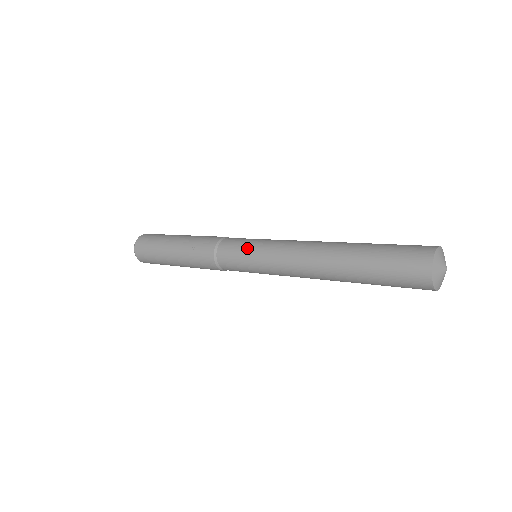
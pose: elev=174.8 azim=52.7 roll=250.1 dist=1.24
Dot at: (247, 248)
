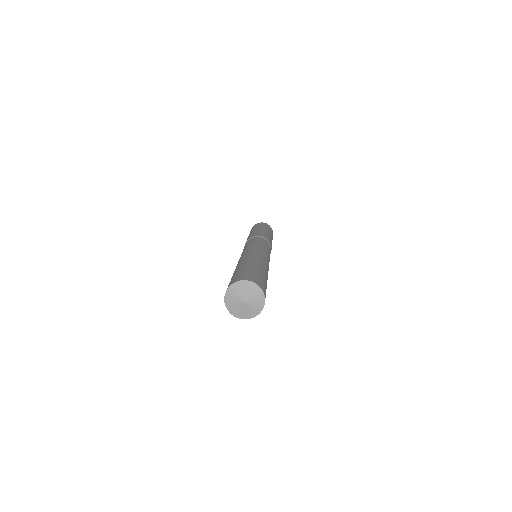
Dot at: occluded
